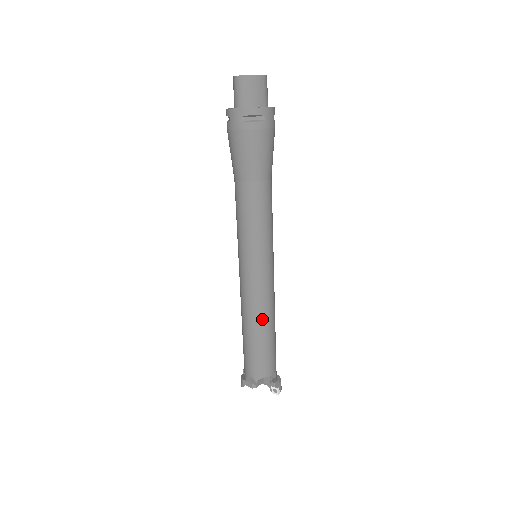
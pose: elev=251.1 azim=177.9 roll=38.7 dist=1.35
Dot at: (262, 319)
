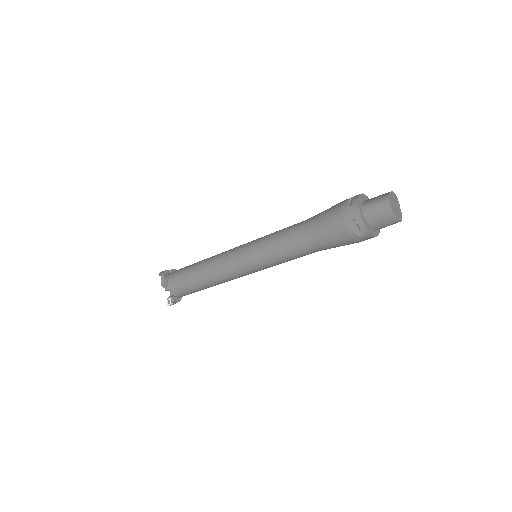
Dot at: (212, 280)
